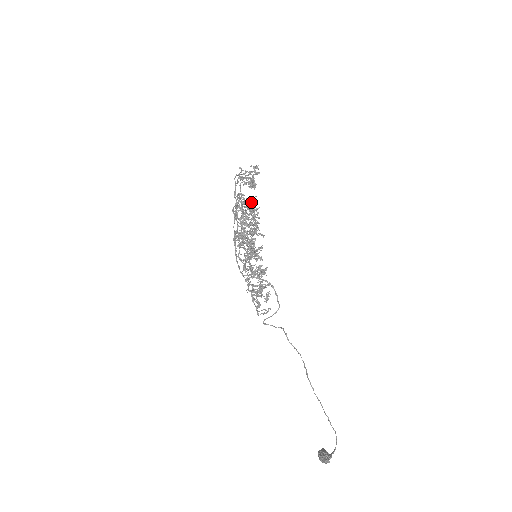
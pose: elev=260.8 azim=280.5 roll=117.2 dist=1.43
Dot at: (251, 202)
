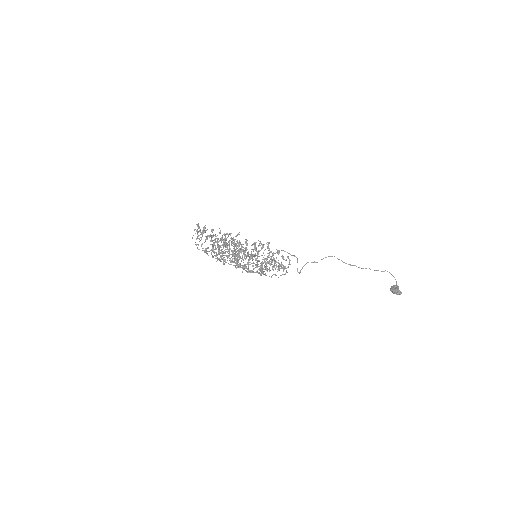
Dot at: (223, 246)
